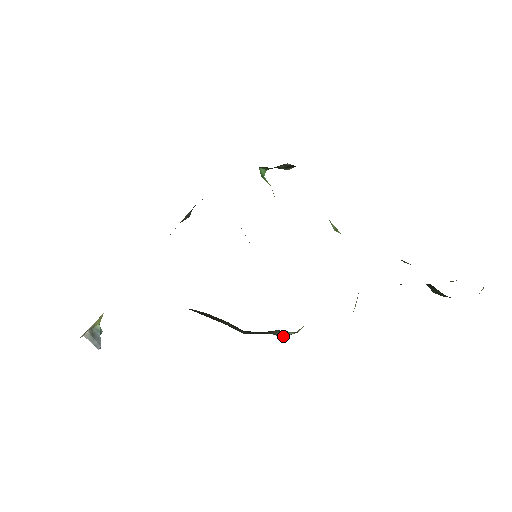
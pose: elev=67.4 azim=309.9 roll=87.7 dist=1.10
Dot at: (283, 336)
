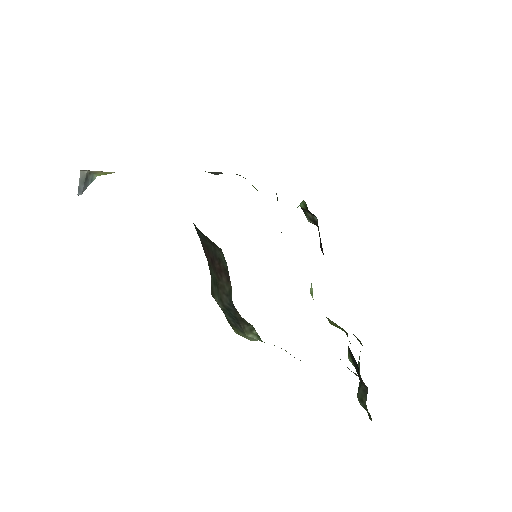
Dot at: (248, 334)
